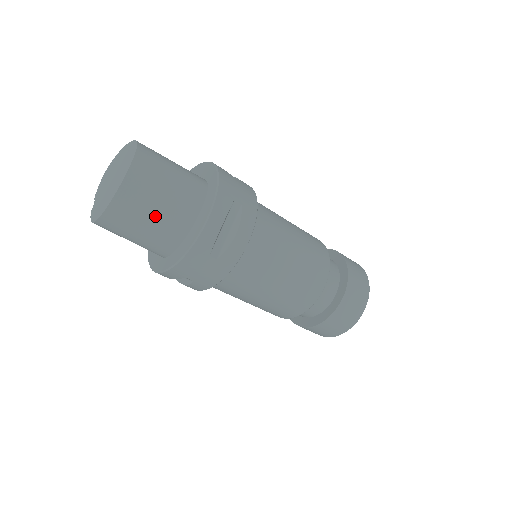
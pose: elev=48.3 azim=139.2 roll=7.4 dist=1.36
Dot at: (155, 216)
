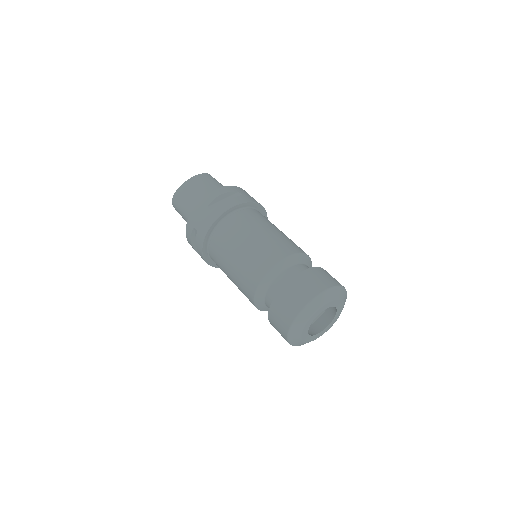
Dot at: (196, 195)
